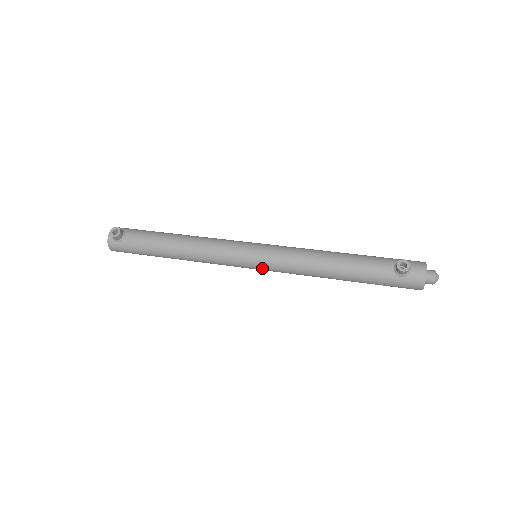
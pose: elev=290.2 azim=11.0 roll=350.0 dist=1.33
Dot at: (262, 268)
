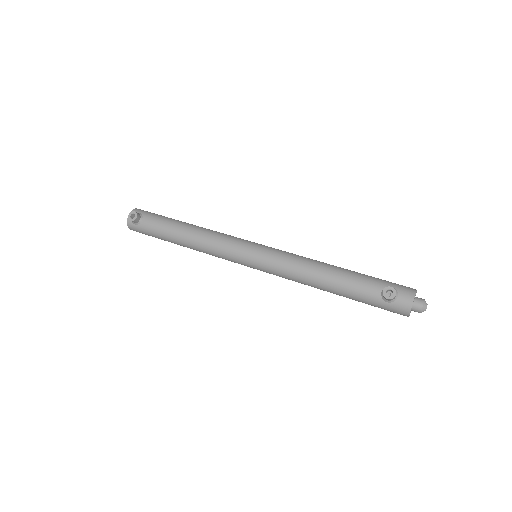
Dot at: (259, 269)
